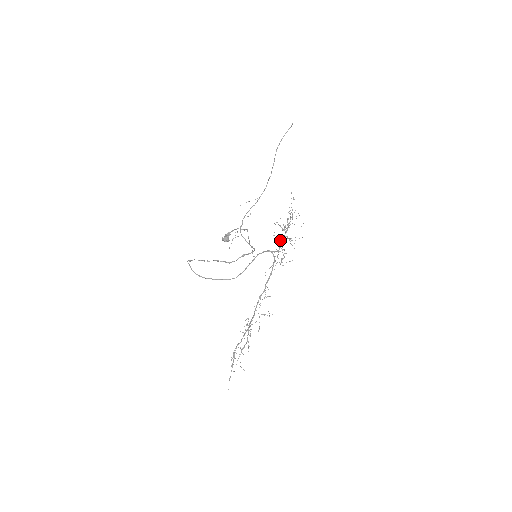
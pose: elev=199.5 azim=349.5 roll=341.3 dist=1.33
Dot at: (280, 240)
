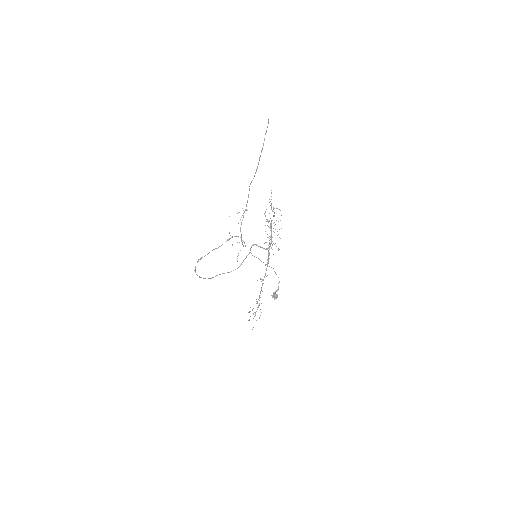
Dot at: occluded
